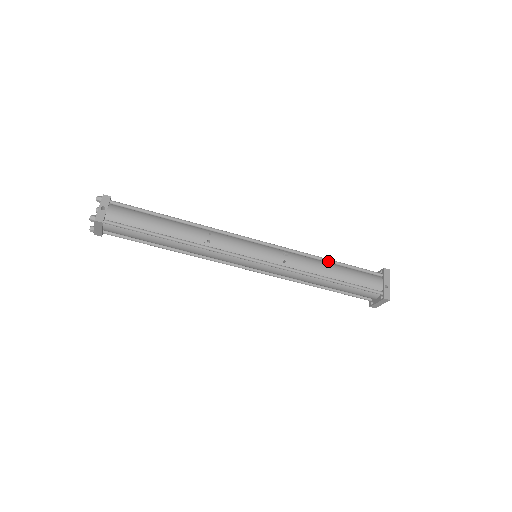
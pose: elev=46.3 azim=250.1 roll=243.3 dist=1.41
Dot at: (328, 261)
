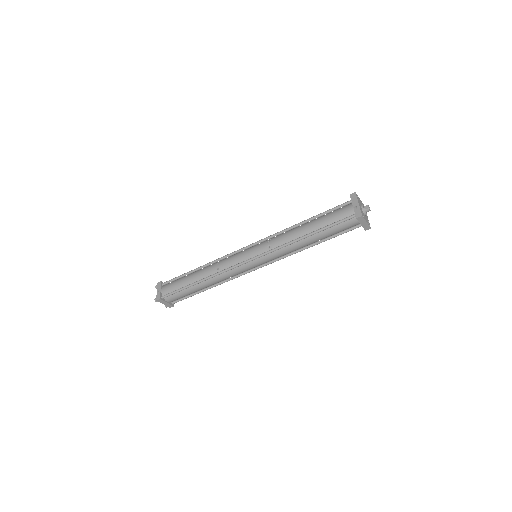
Dot at: (302, 223)
